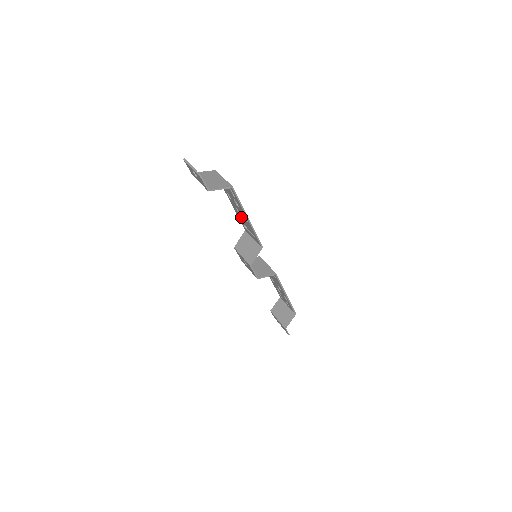
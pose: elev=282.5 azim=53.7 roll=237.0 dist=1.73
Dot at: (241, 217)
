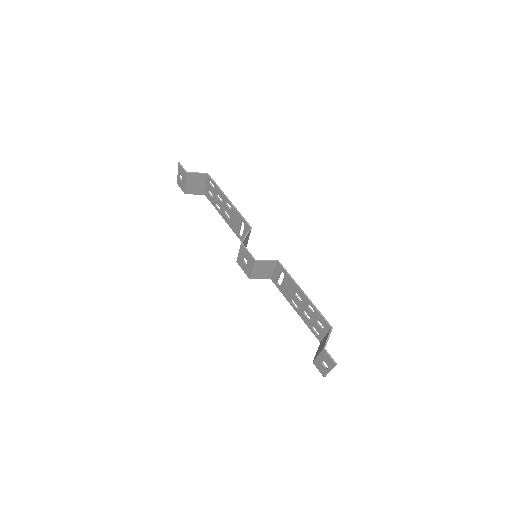
Dot at: (231, 220)
